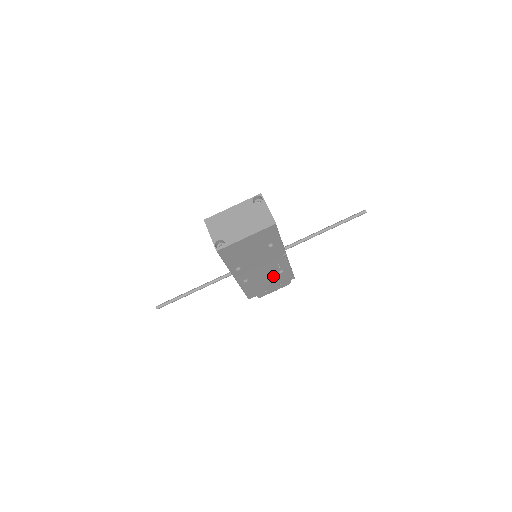
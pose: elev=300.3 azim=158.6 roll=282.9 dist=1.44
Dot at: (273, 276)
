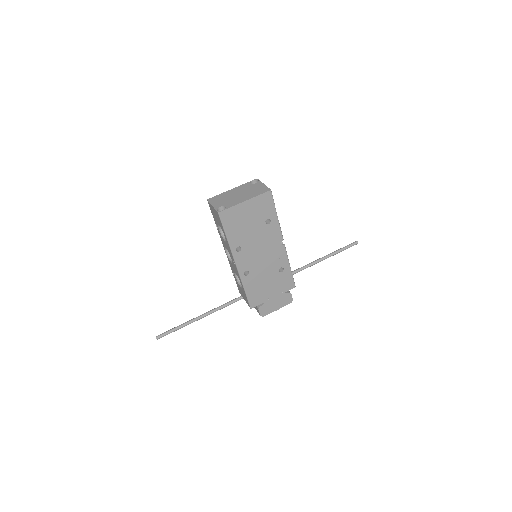
Dot at: (273, 275)
